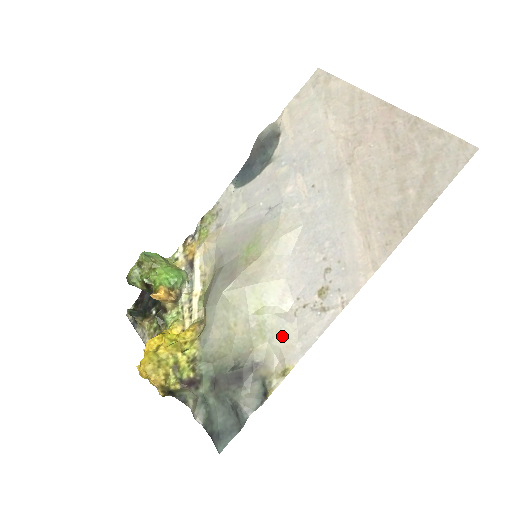
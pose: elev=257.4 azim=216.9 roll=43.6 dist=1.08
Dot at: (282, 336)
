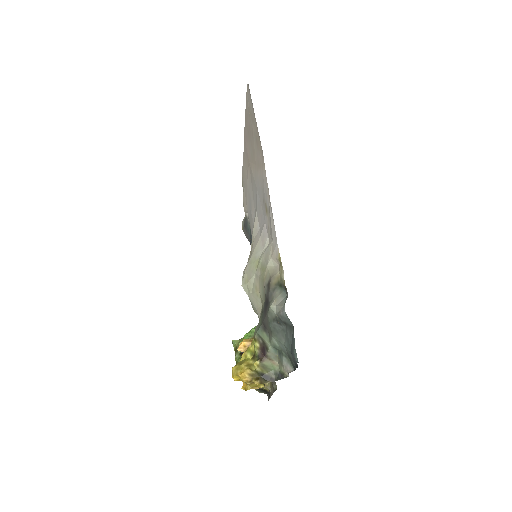
Dot at: (268, 253)
